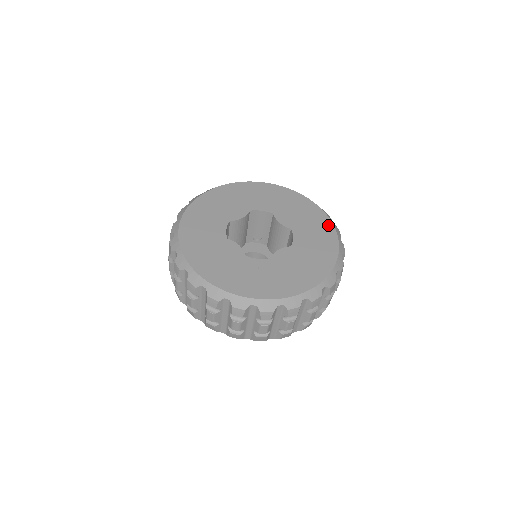
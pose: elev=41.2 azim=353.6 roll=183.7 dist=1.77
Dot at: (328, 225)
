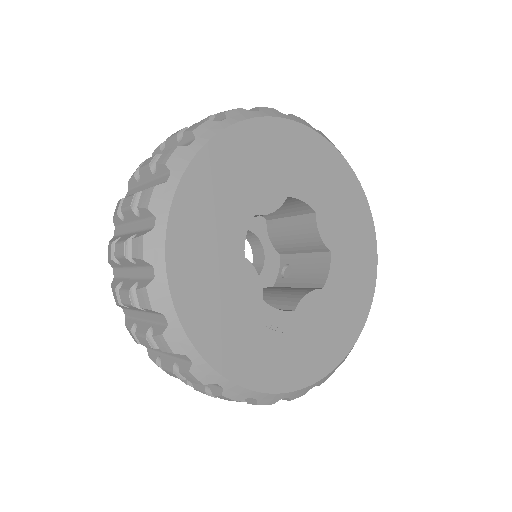
Dot at: (372, 253)
